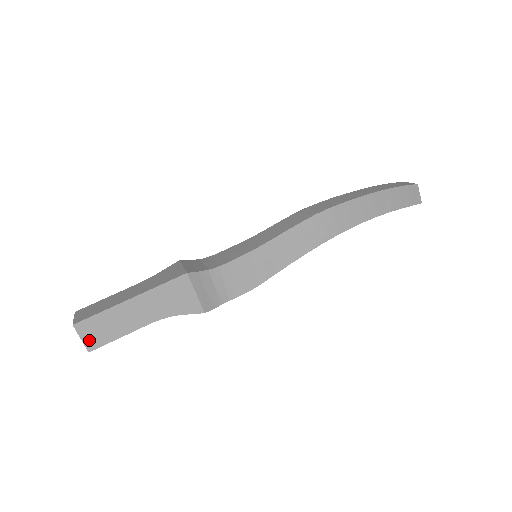
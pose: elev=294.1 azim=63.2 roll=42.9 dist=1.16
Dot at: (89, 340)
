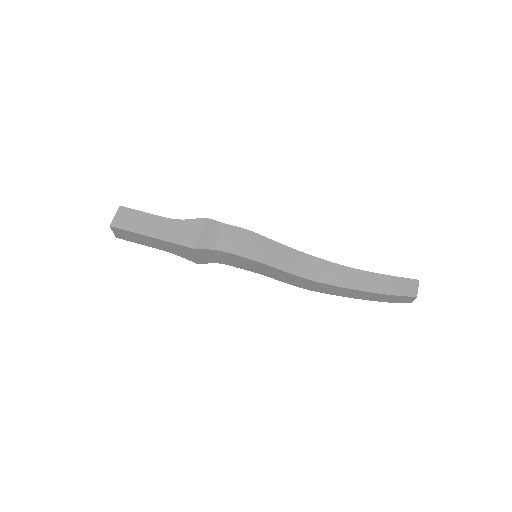
Dot at: (118, 235)
